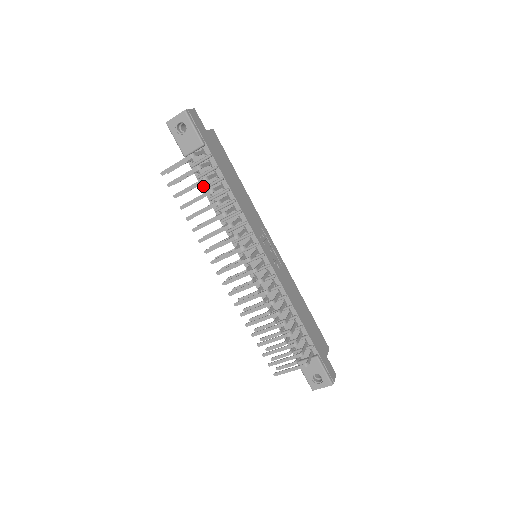
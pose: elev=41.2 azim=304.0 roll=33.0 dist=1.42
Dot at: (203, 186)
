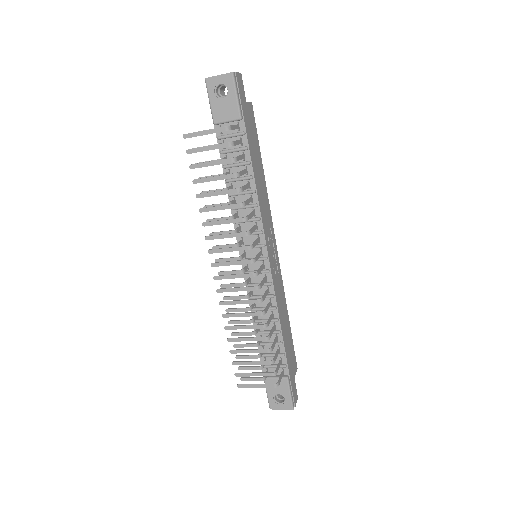
Dot at: (224, 164)
